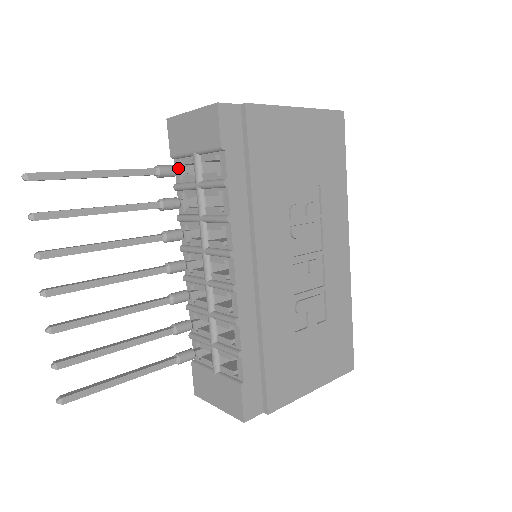
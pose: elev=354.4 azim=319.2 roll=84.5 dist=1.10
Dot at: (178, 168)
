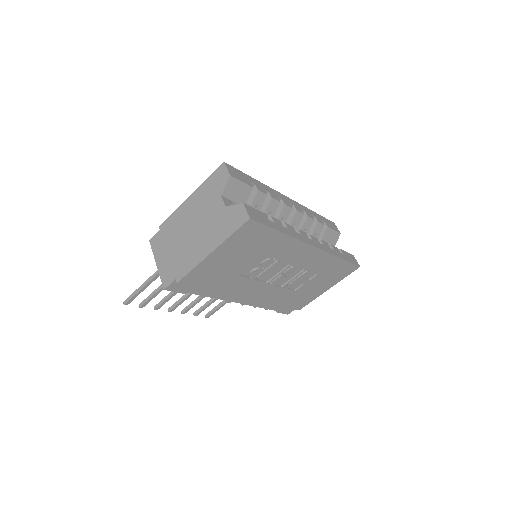
Dot at: occluded
